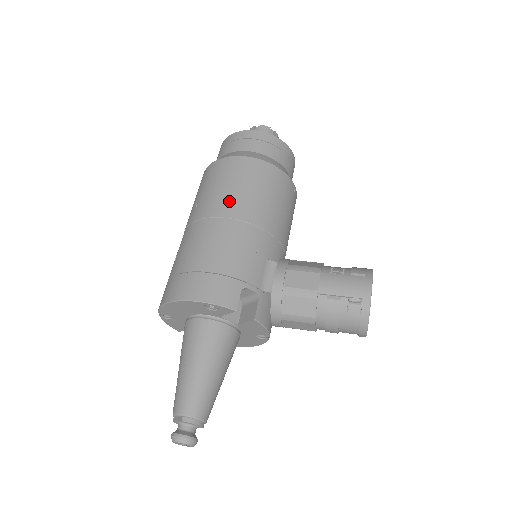
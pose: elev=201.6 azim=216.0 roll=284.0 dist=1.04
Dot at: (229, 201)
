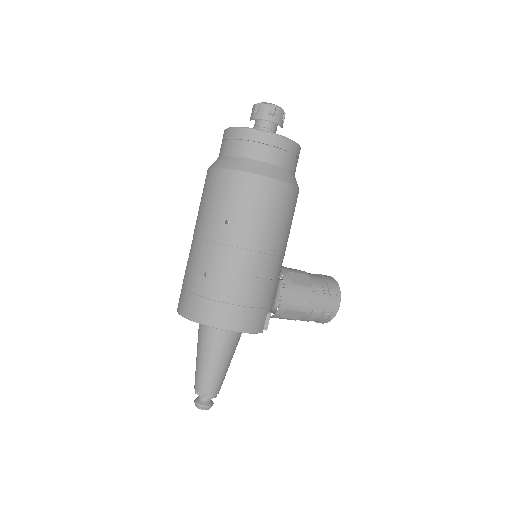
Dot at: (265, 235)
